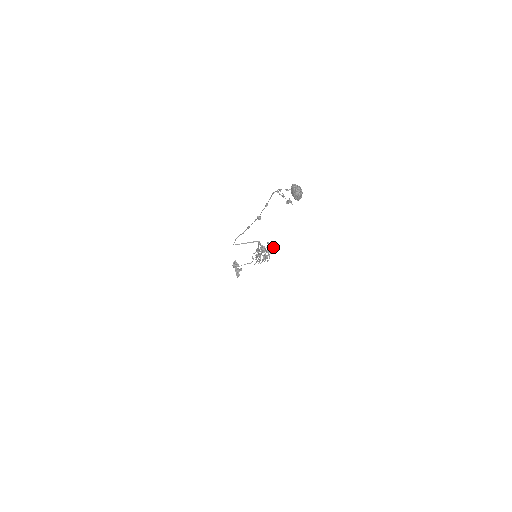
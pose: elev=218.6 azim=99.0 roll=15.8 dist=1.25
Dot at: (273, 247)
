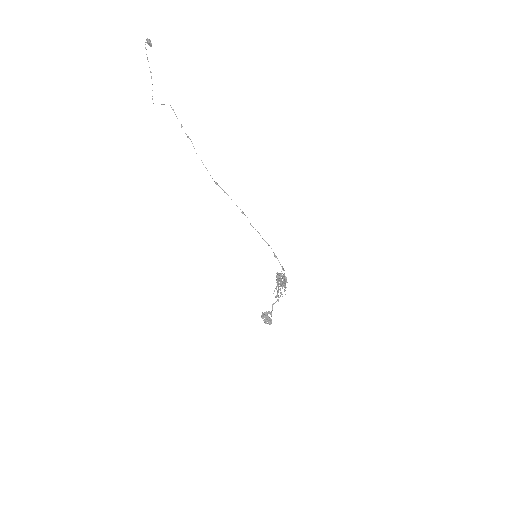
Dot at: occluded
